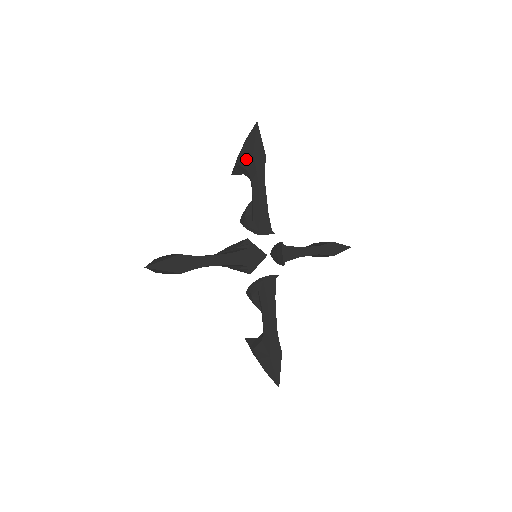
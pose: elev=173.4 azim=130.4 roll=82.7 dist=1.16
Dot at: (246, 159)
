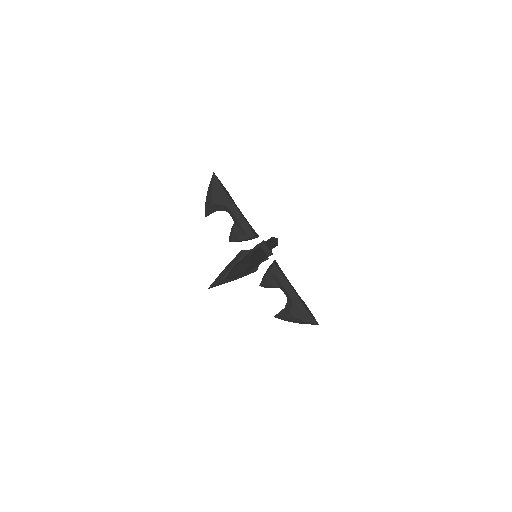
Dot at: (220, 197)
